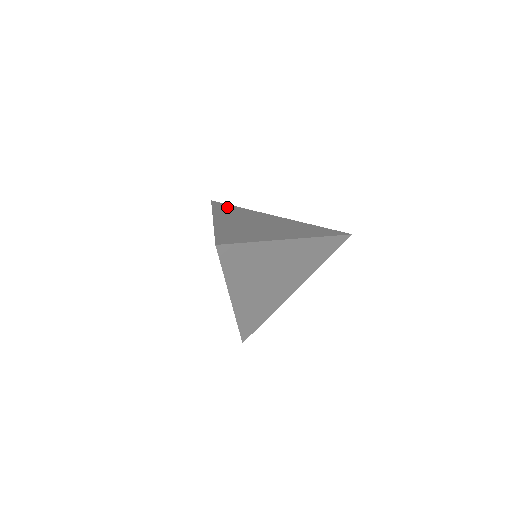
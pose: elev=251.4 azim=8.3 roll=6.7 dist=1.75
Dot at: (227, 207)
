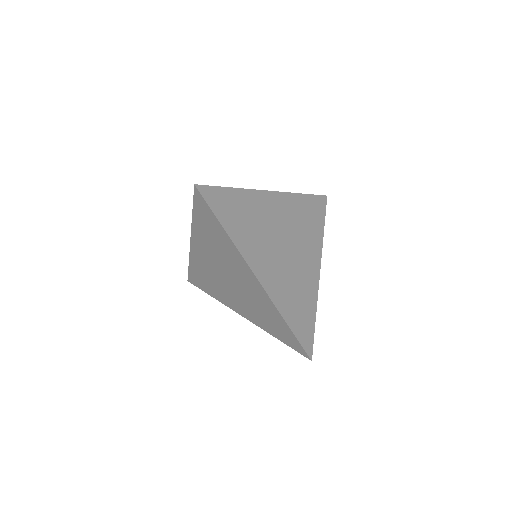
Dot at: occluded
